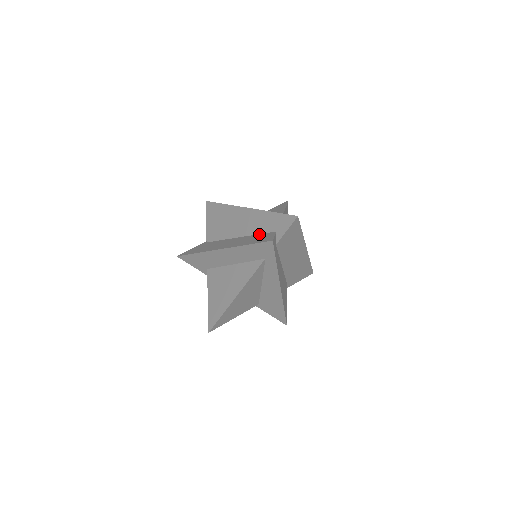
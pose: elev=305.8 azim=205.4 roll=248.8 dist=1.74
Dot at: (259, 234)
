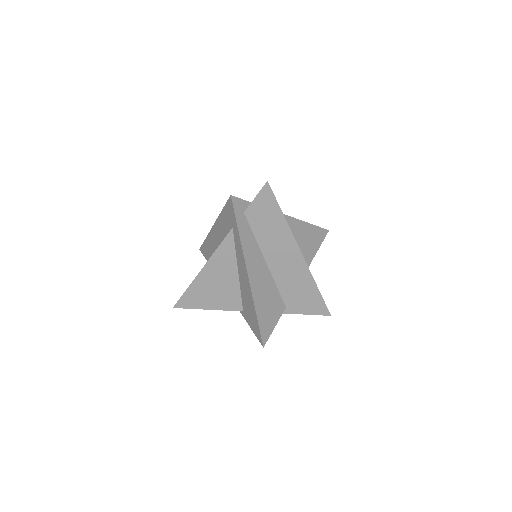
Dot at: occluded
